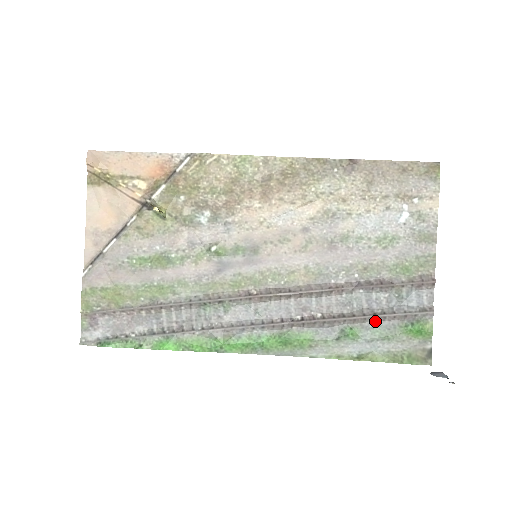
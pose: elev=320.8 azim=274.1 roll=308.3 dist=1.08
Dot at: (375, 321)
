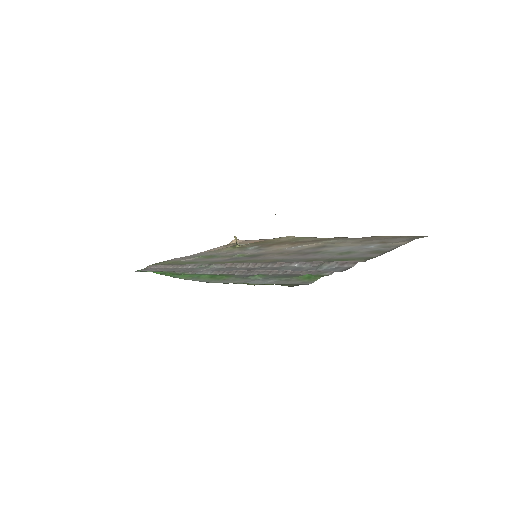
Dot at: (284, 274)
